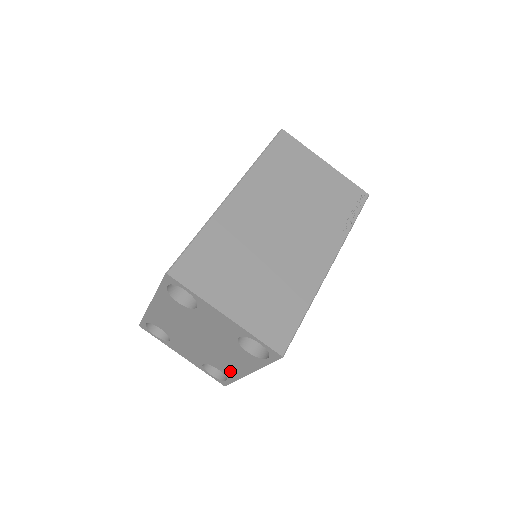
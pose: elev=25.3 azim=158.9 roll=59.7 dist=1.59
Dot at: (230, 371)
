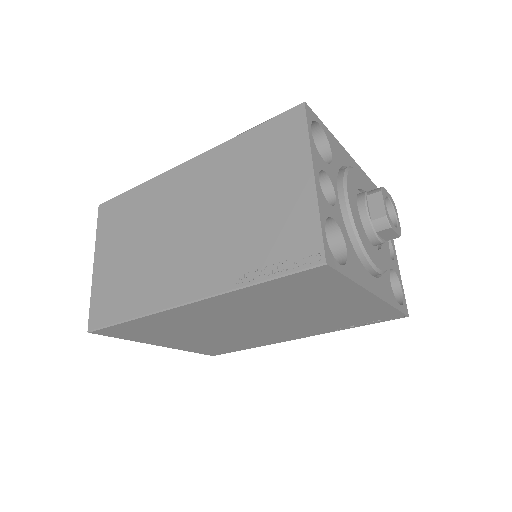
Dot at: occluded
